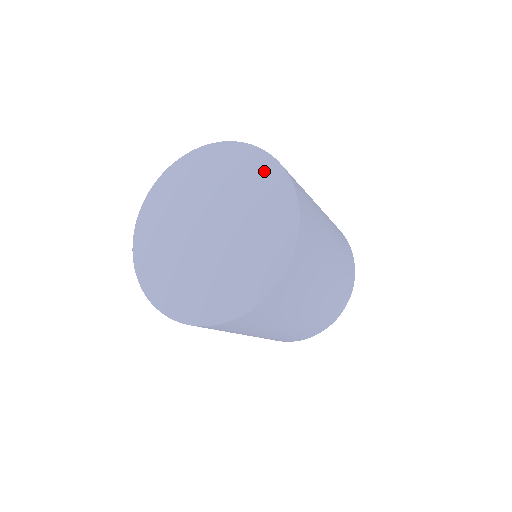
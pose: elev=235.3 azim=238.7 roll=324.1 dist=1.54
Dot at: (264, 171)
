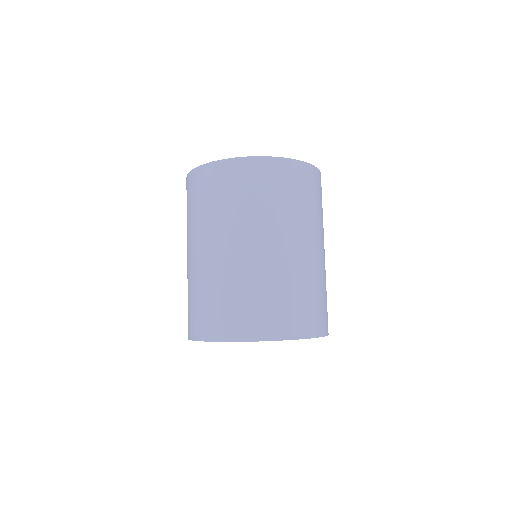
Dot at: occluded
